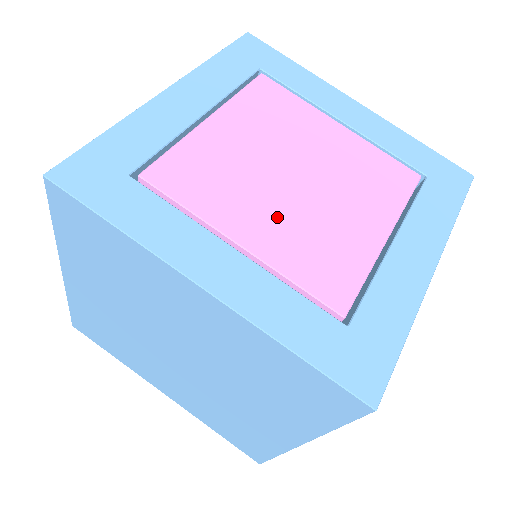
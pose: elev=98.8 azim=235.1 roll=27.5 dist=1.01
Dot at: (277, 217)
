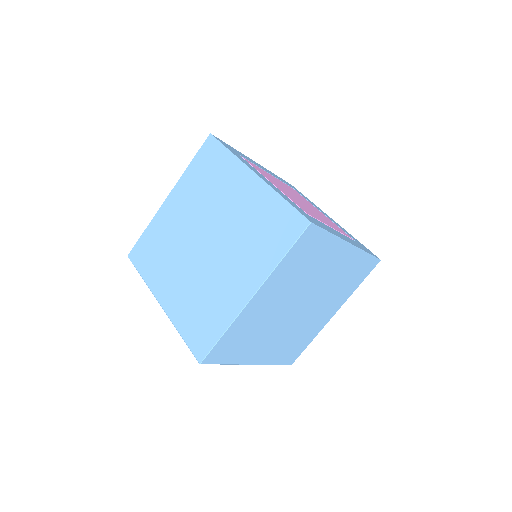
Dot at: (288, 193)
